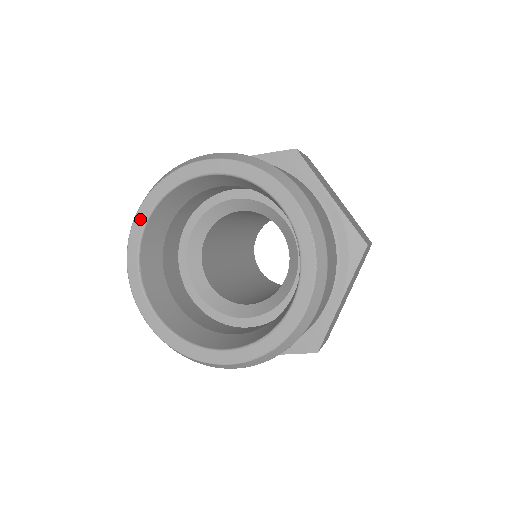
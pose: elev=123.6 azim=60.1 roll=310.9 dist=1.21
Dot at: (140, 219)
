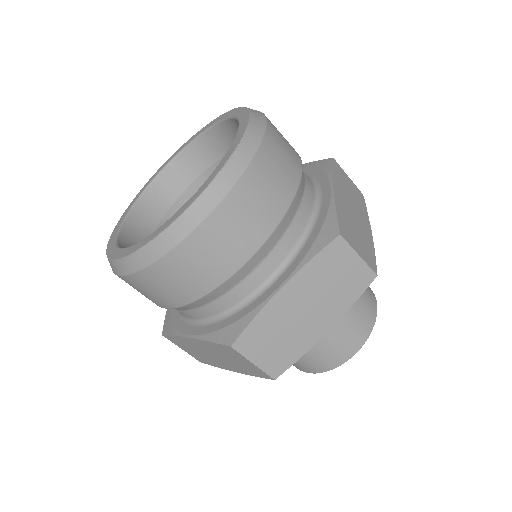
Dot at: (167, 161)
